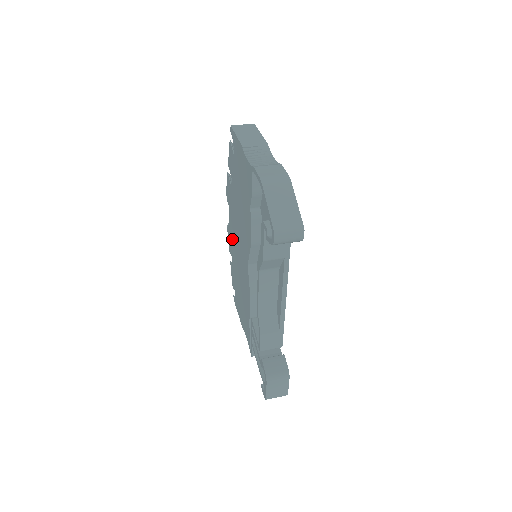
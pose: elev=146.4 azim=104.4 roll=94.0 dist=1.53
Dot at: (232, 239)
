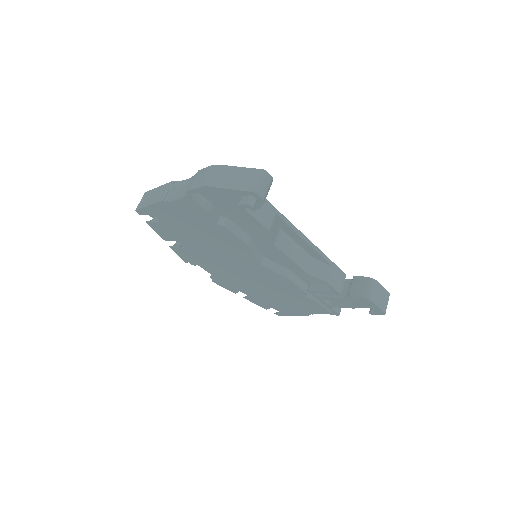
Dot at: (227, 279)
